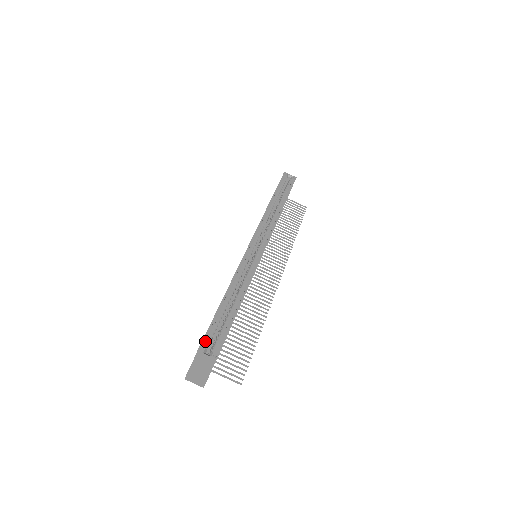
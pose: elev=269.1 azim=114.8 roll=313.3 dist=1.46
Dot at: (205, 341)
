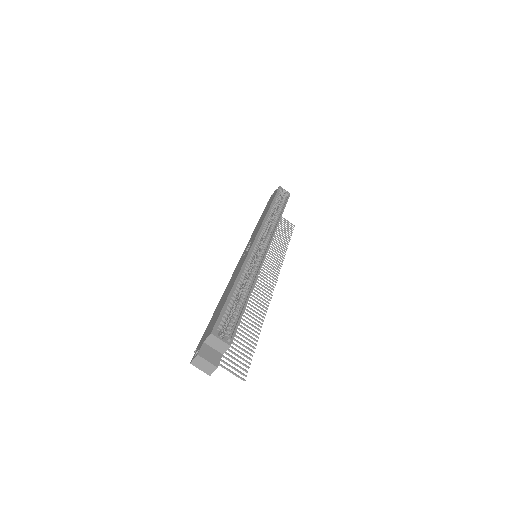
Dot at: (218, 324)
